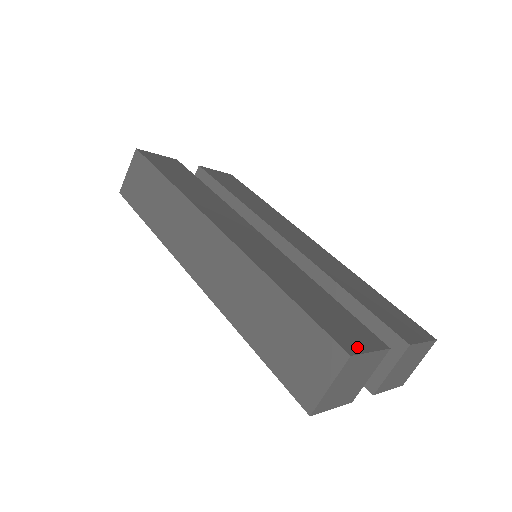
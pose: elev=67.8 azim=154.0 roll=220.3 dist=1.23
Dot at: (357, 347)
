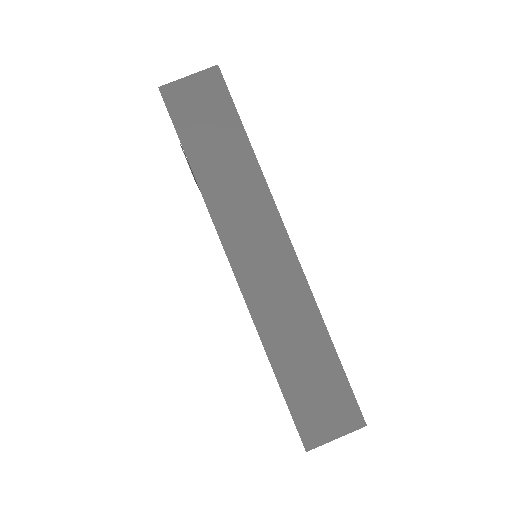
Dot at: occluded
